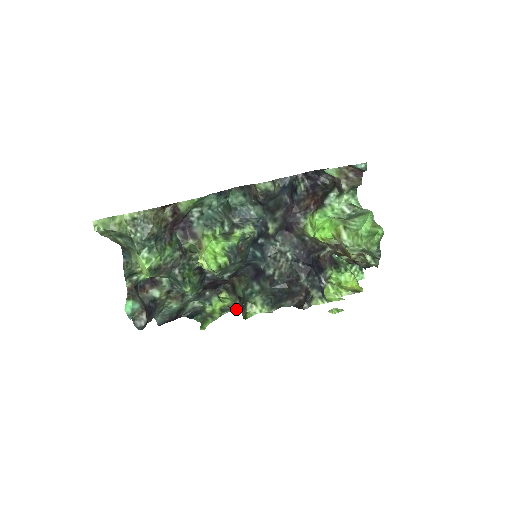
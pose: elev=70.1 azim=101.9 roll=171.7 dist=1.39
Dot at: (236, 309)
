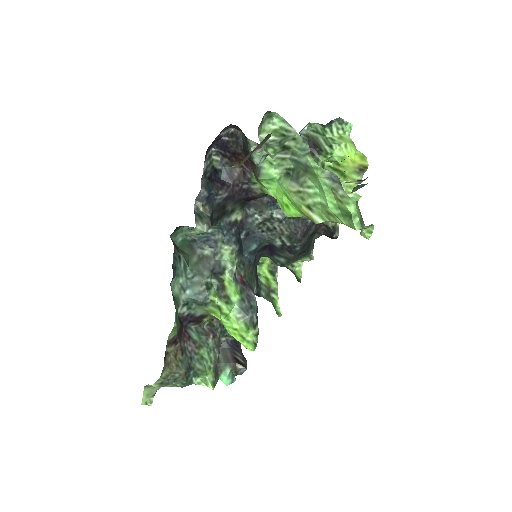
Dot at: occluded
